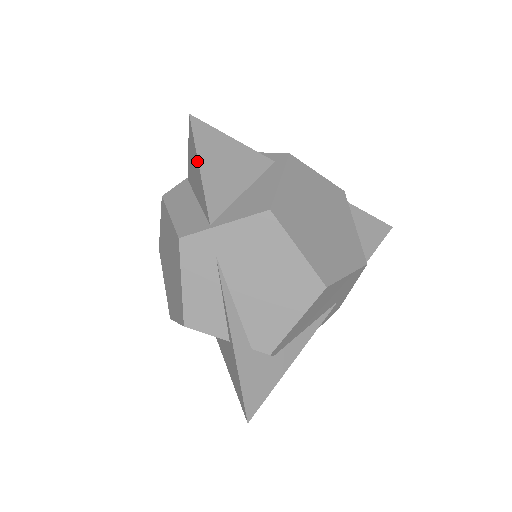
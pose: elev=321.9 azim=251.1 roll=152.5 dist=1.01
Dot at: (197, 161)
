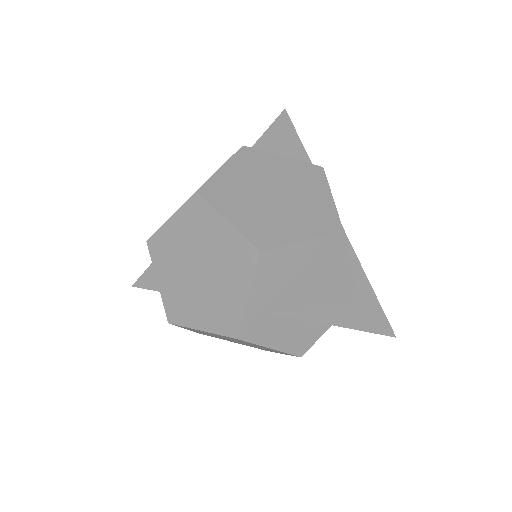
Dot at: occluded
